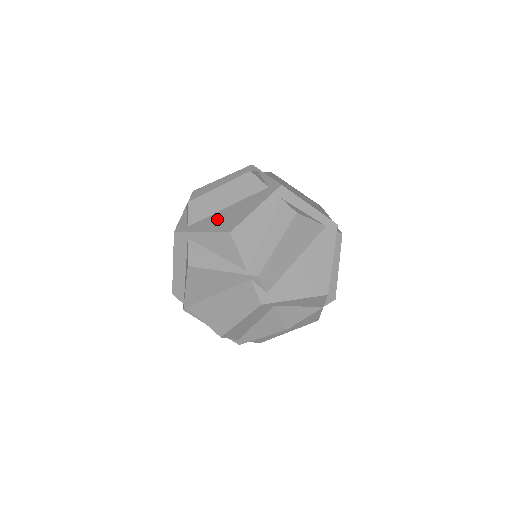
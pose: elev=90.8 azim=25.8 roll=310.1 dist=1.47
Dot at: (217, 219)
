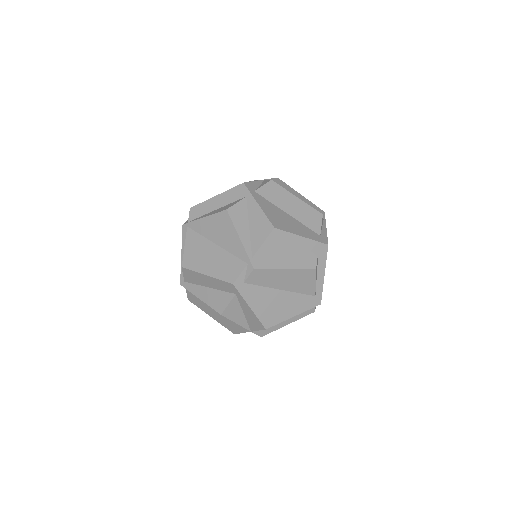
Dot at: (275, 211)
